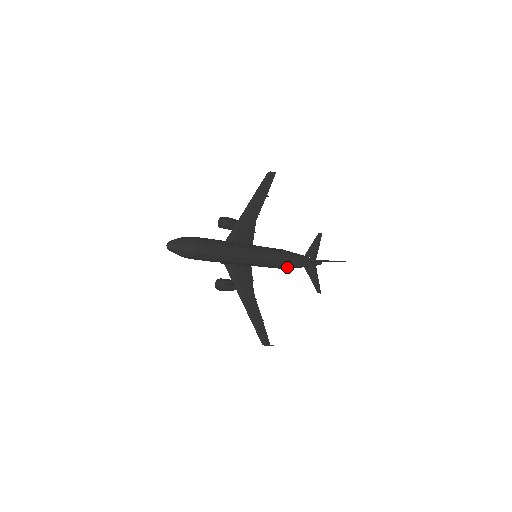
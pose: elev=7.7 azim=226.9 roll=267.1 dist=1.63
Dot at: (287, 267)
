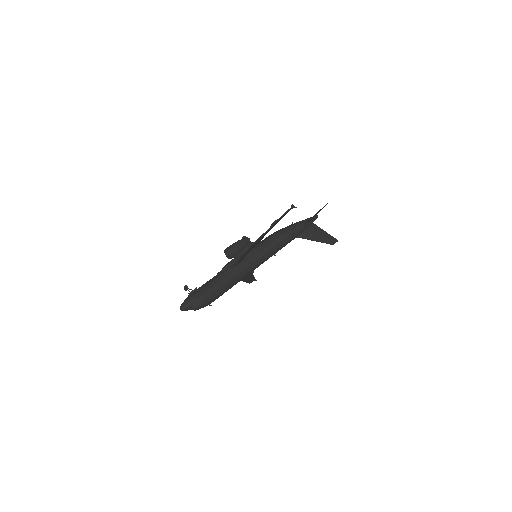
Dot at: occluded
